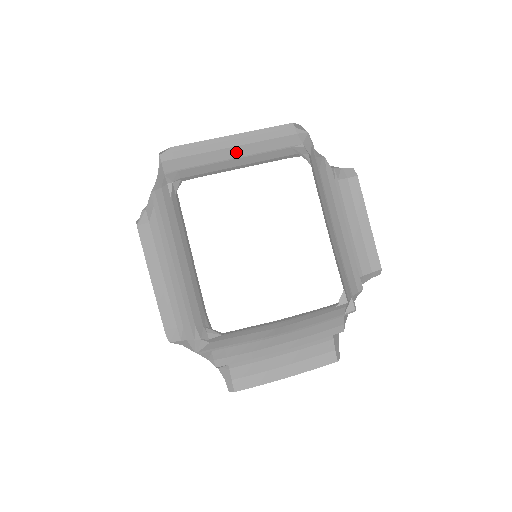
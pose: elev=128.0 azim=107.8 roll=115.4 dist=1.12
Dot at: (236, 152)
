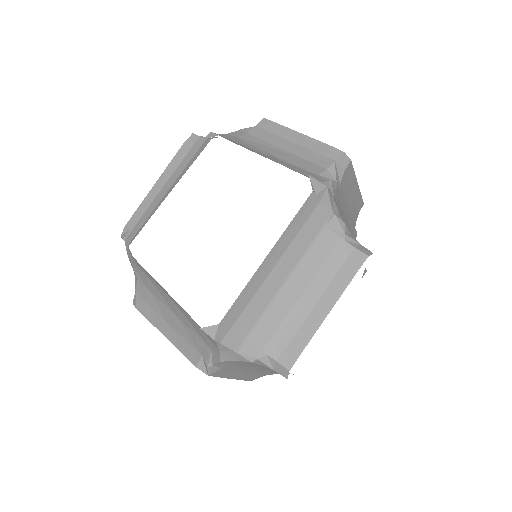
Dot at: (280, 274)
